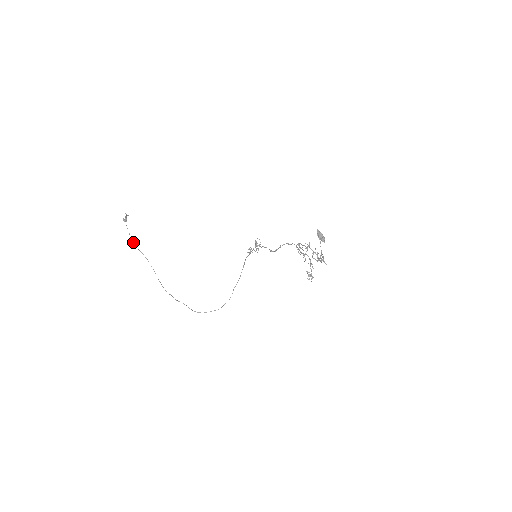
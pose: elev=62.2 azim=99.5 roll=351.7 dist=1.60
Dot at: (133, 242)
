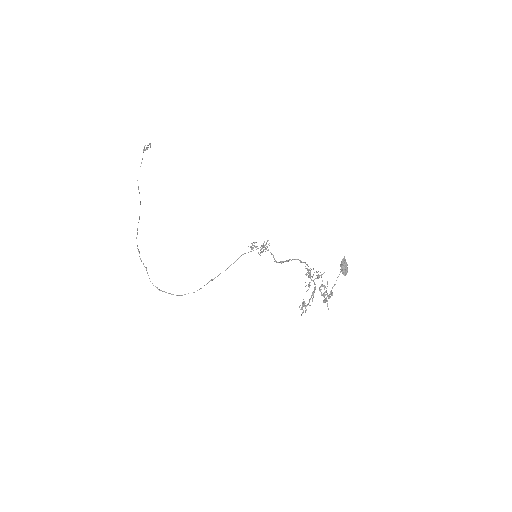
Dot at: occluded
